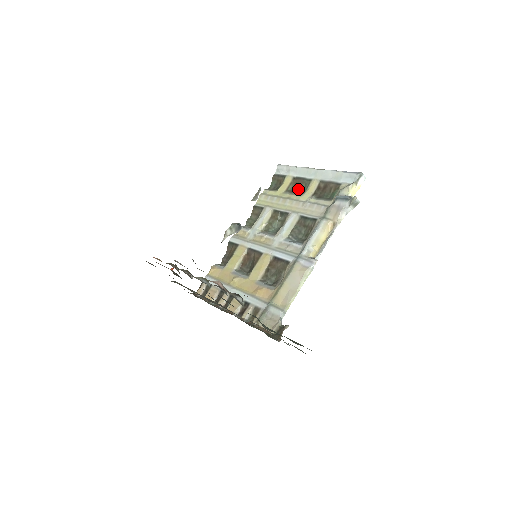
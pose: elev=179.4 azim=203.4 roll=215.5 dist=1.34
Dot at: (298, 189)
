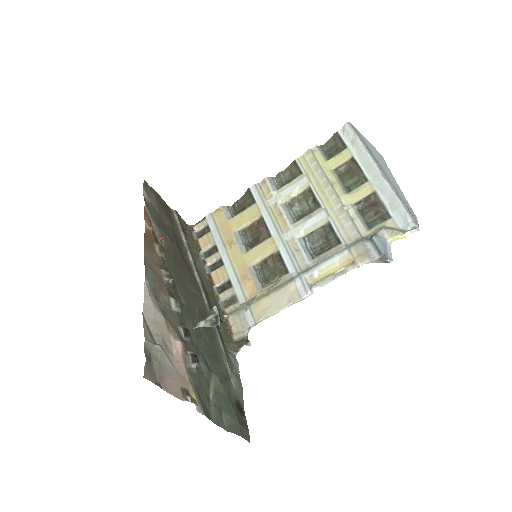
Dot at: (348, 178)
